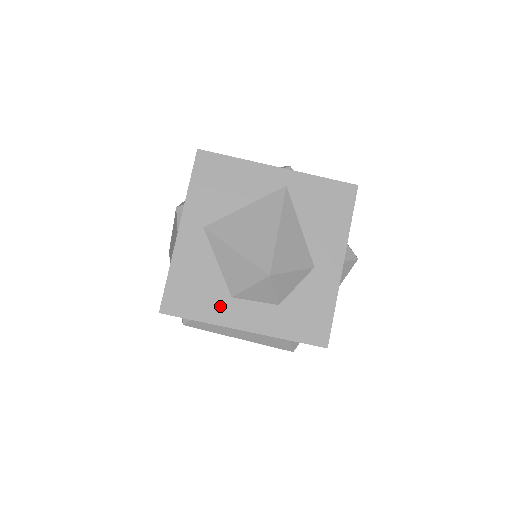
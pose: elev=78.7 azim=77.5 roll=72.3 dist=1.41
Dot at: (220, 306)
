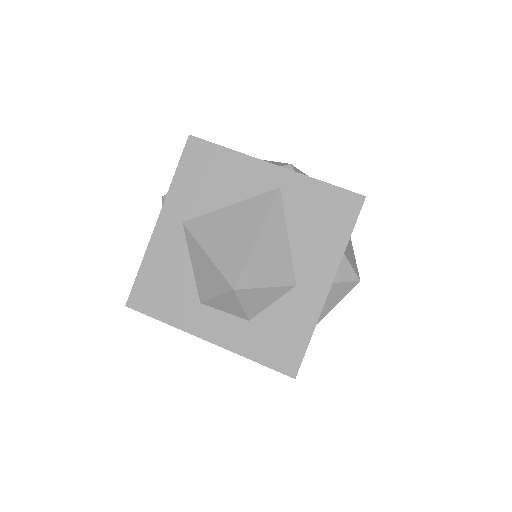
Dot at: (187, 310)
